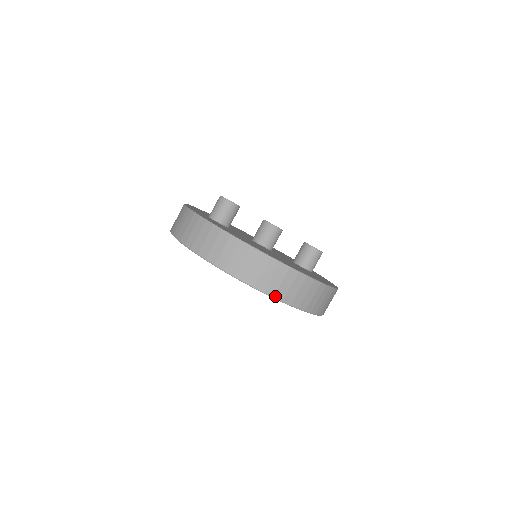
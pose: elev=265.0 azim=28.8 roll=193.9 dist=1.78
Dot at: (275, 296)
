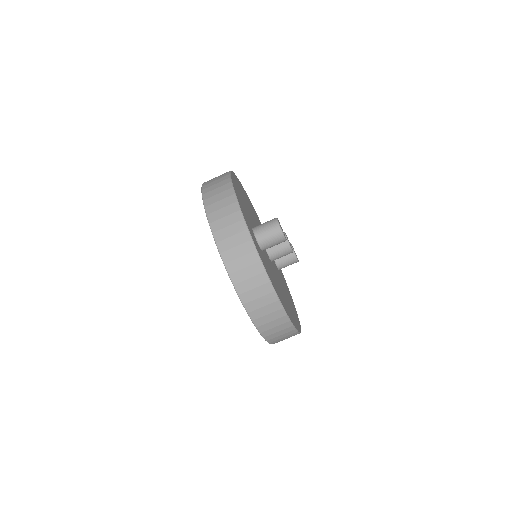
Dot at: (274, 343)
